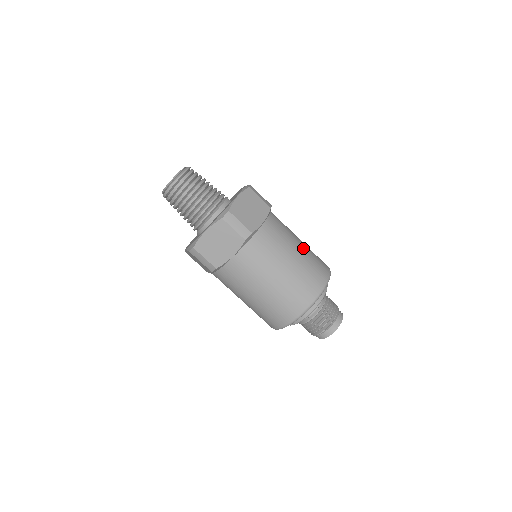
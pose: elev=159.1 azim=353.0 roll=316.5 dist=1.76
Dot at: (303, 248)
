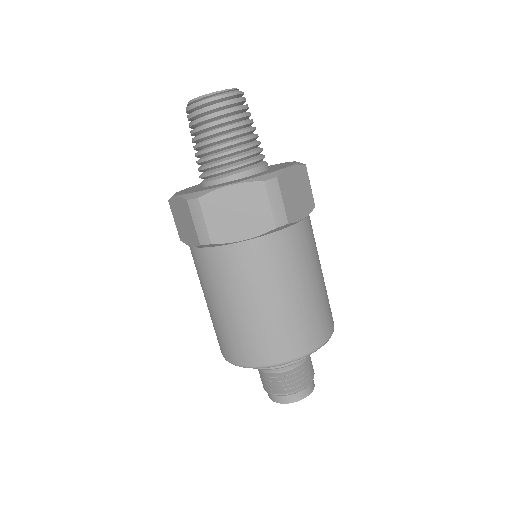
Dot at: (323, 278)
